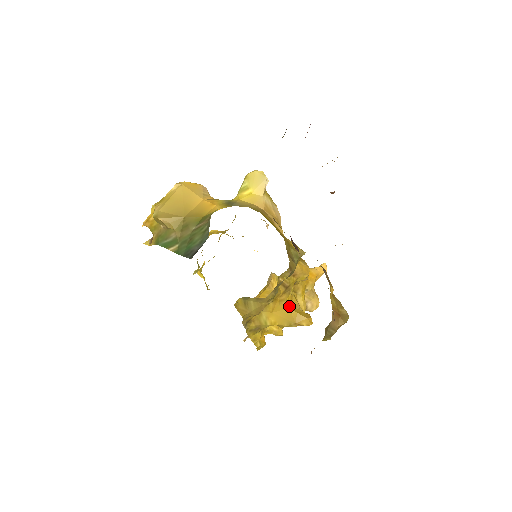
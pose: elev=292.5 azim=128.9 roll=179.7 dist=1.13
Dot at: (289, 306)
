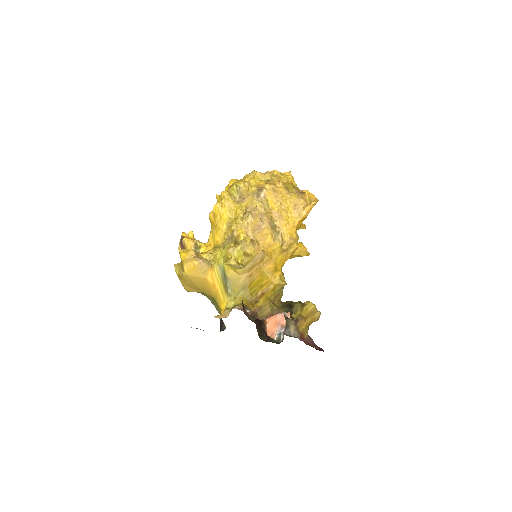
Dot at: occluded
